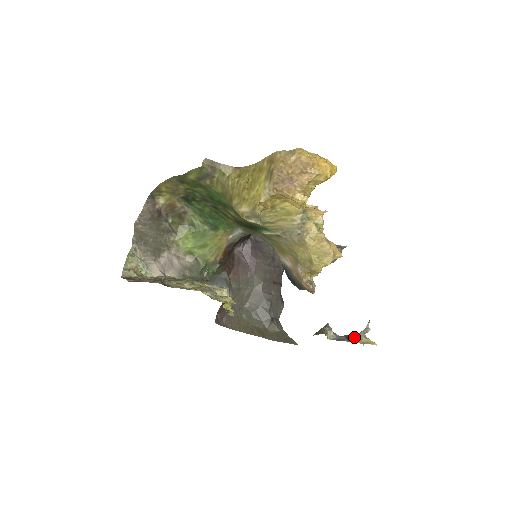
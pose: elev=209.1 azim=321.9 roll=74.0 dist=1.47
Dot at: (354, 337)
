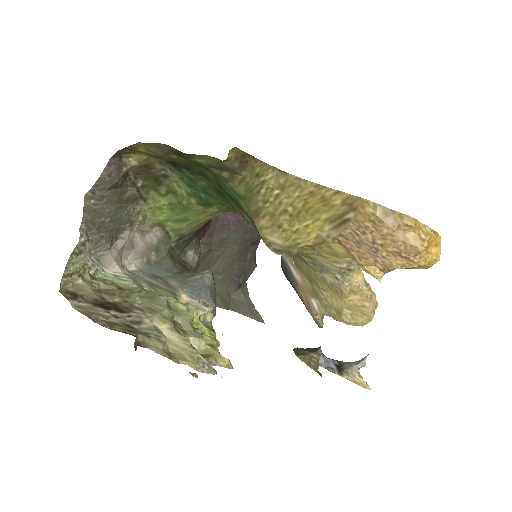
Dot at: (346, 370)
